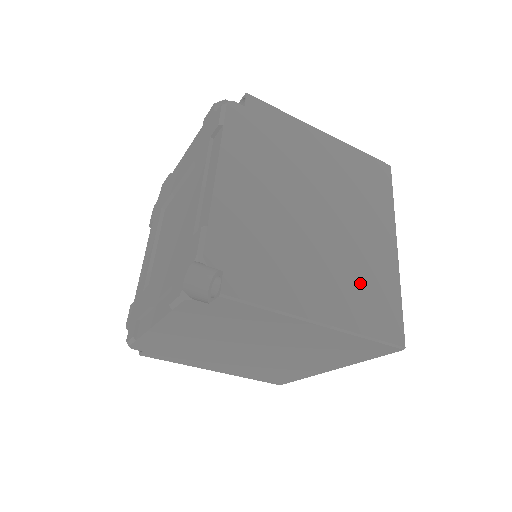
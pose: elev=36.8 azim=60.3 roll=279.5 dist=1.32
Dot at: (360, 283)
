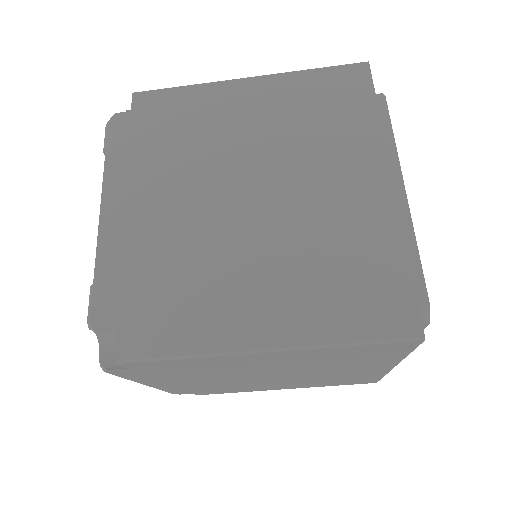
Dot at: (326, 266)
